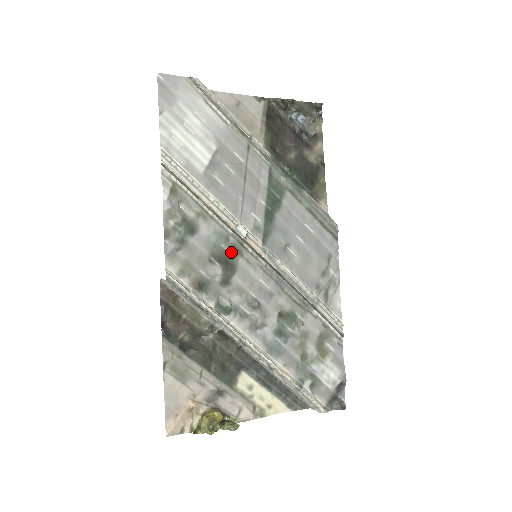
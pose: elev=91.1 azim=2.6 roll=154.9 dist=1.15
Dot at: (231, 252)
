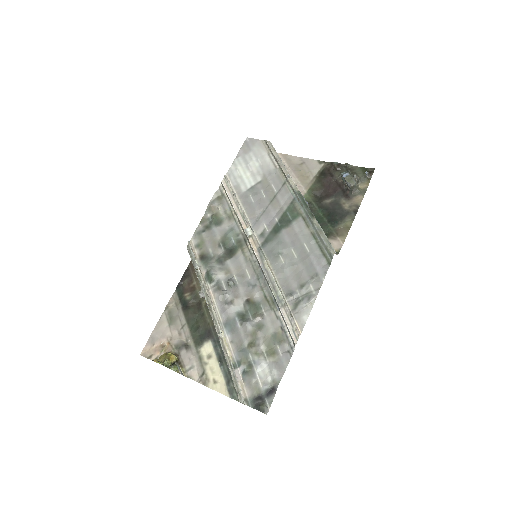
Dot at: (236, 244)
